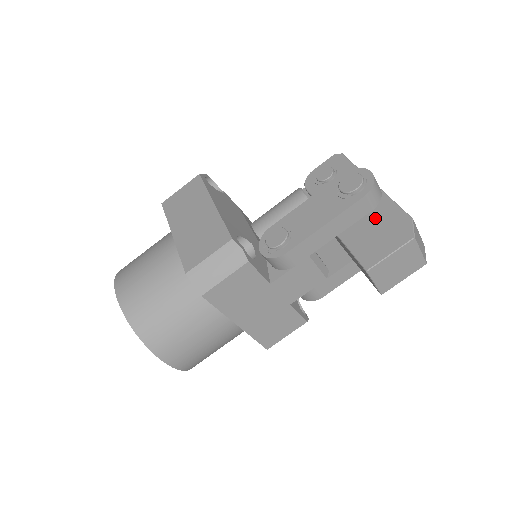
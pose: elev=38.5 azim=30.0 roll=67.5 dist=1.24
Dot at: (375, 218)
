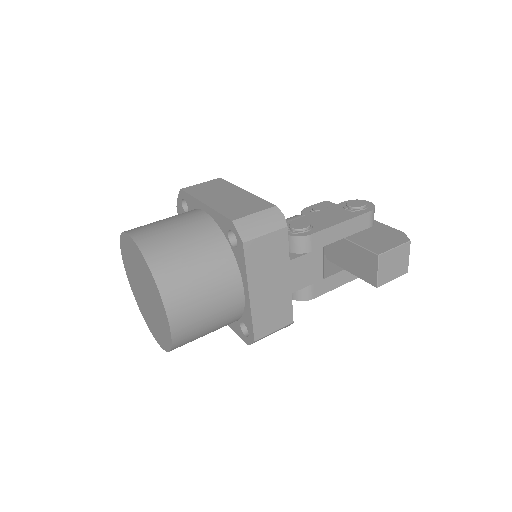
Dot at: (374, 231)
